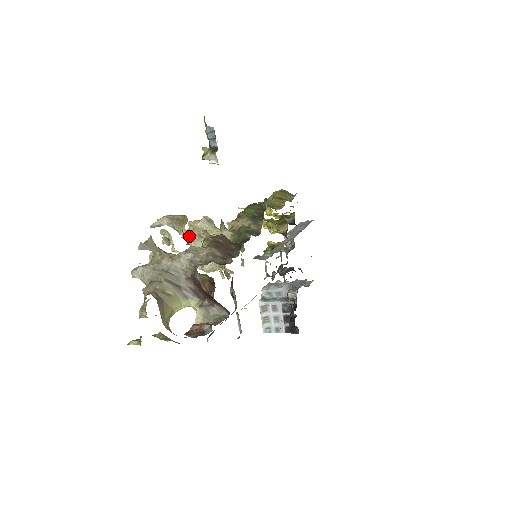
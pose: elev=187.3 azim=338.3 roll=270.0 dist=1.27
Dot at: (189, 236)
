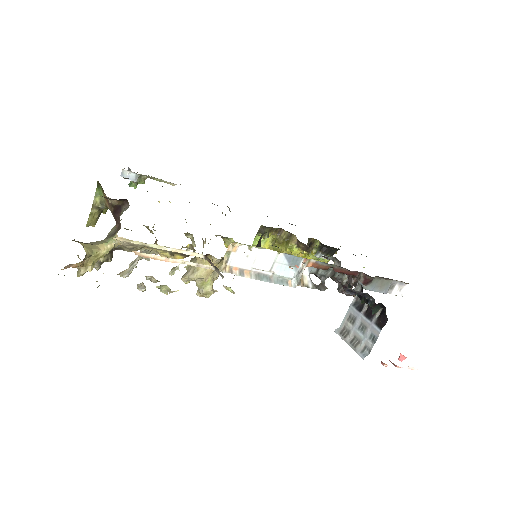
Dot at: (174, 268)
